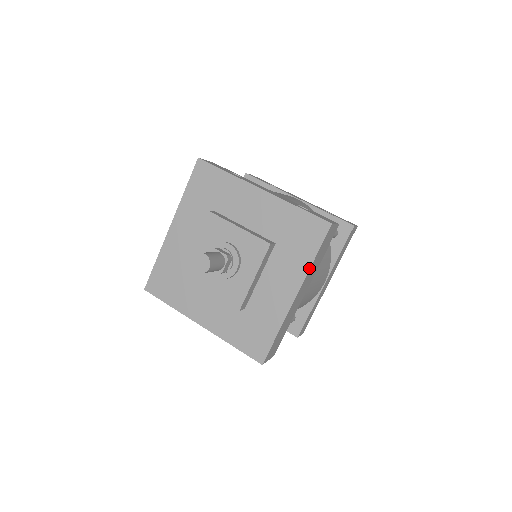
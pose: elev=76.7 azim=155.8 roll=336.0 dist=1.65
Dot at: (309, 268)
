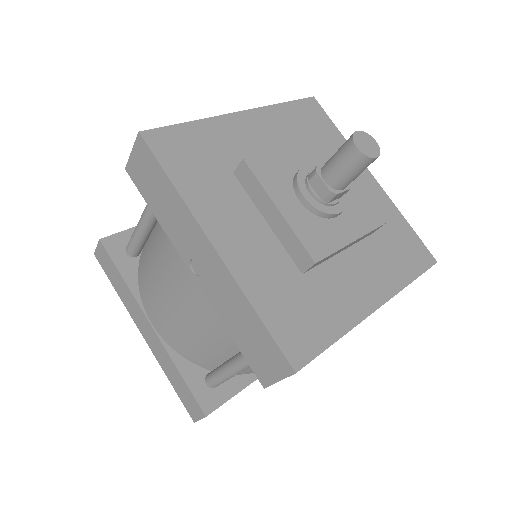
Dot at: occluded
